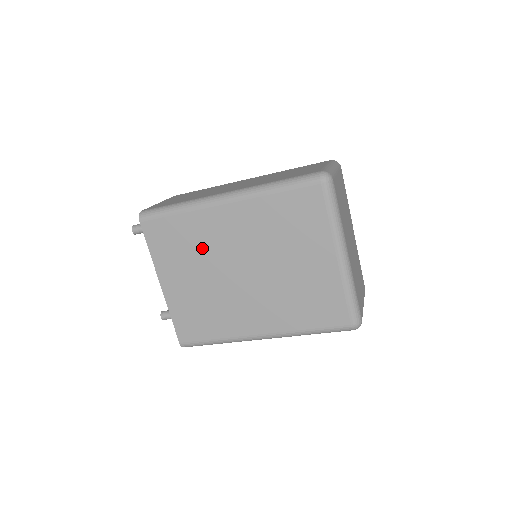
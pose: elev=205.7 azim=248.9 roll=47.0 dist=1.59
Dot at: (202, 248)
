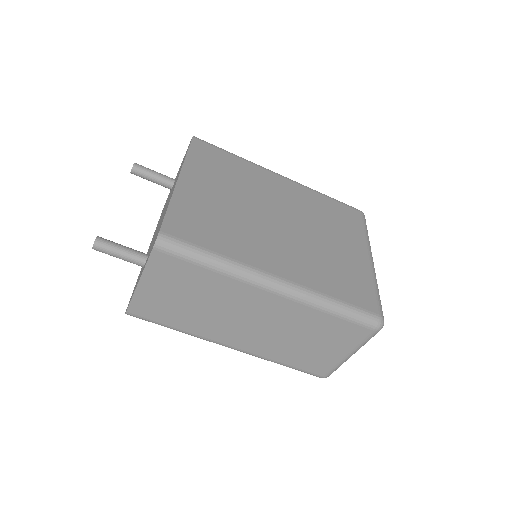
Dot at: (246, 184)
